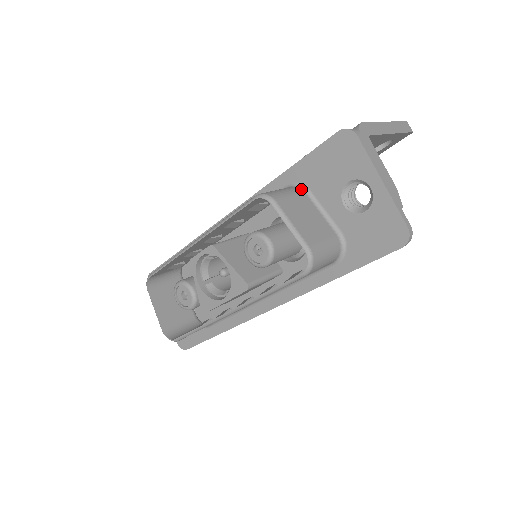
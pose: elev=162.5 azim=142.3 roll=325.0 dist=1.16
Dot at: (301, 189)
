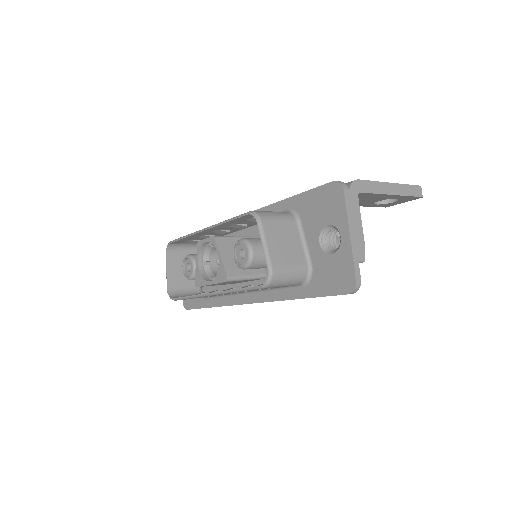
Dot at: (294, 217)
